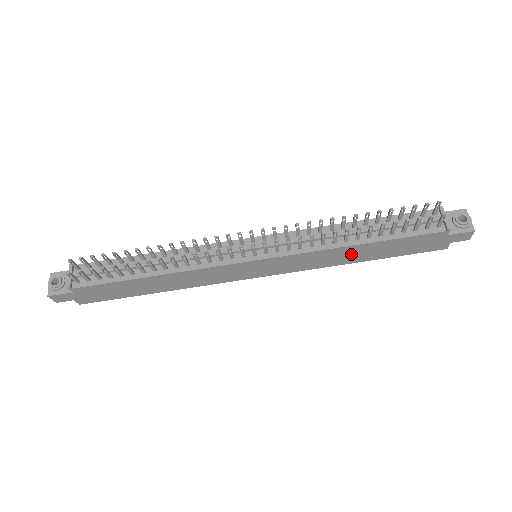
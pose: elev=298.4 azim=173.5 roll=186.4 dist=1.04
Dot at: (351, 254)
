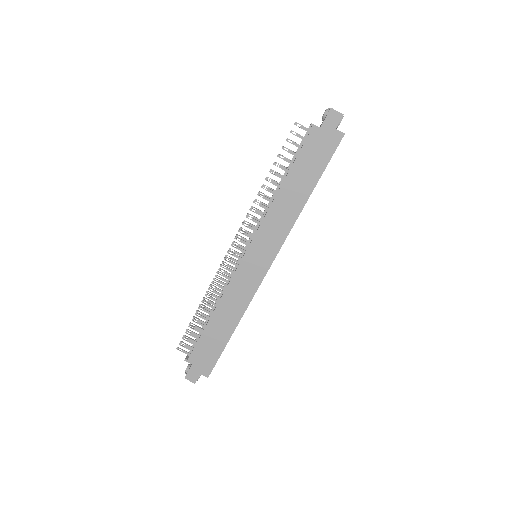
Dot at: (291, 198)
